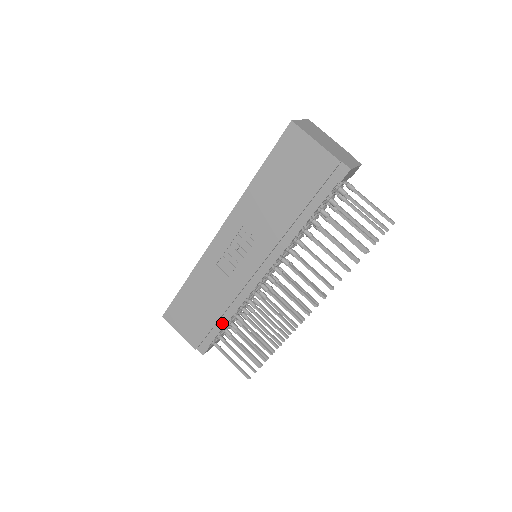
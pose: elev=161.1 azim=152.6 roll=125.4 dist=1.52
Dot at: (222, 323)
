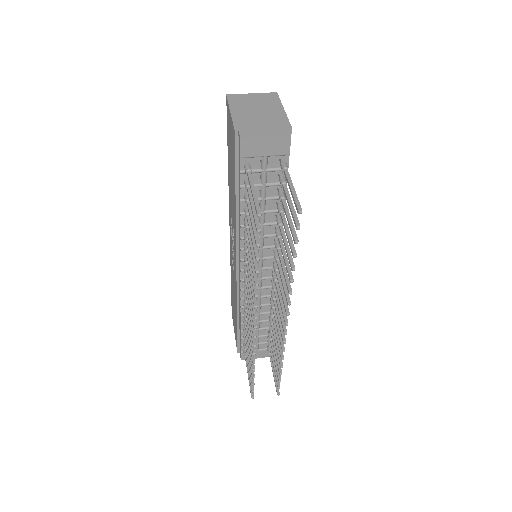
Dot at: (240, 327)
